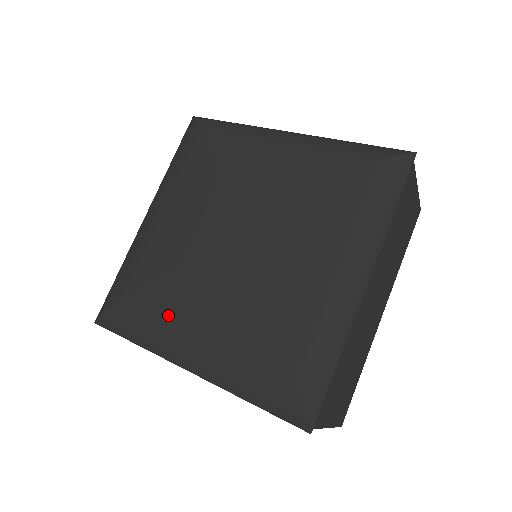
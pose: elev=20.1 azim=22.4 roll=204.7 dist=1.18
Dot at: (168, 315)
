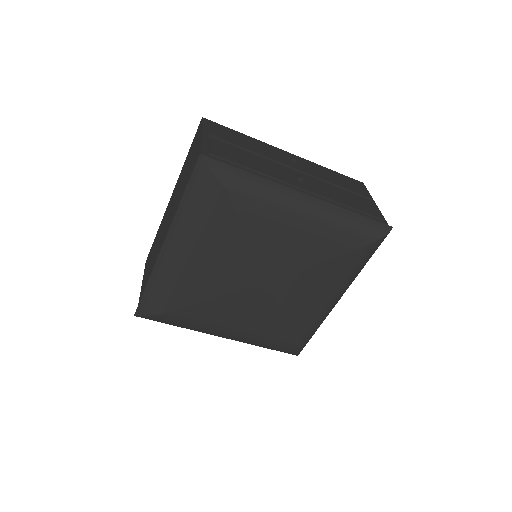
Dot at: (209, 321)
